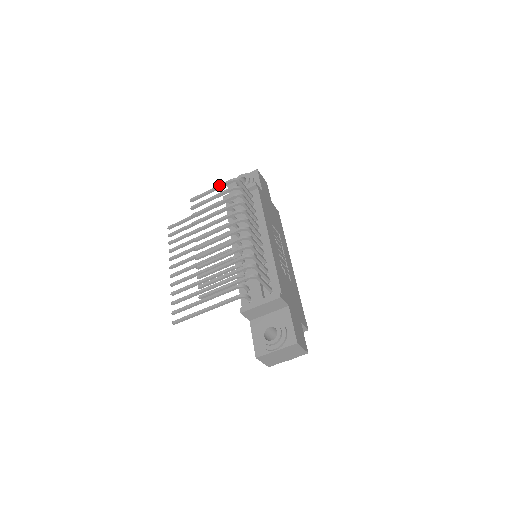
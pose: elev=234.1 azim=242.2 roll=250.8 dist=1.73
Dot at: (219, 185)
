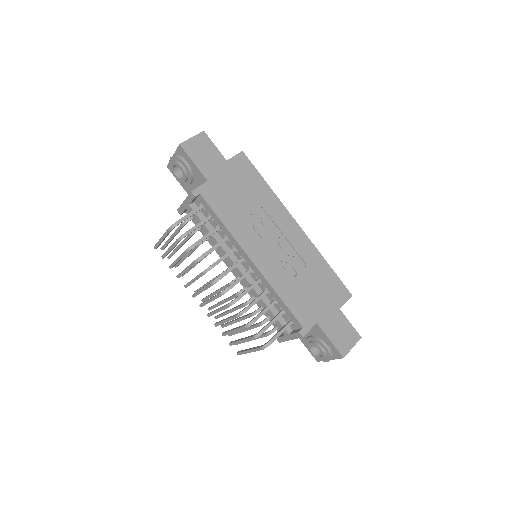
Dot at: (163, 235)
